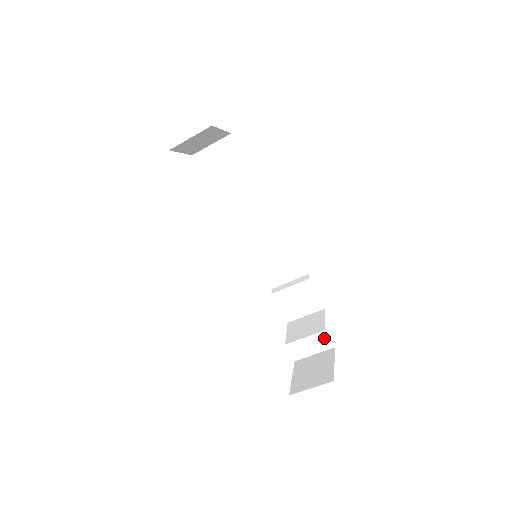
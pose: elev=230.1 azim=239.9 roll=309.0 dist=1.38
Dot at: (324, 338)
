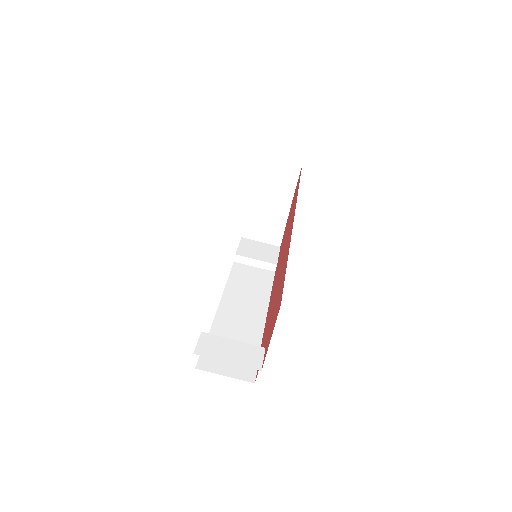
Dot at: (256, 354)
